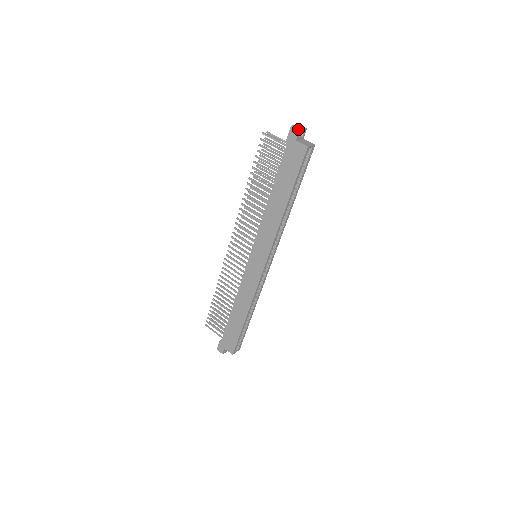
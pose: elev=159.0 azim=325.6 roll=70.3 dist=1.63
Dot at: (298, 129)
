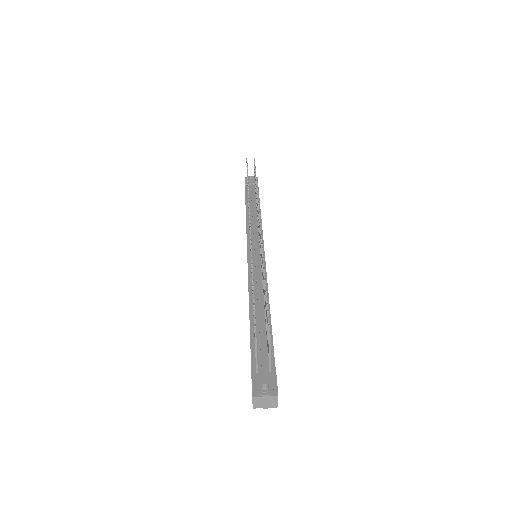
Dot at: occluded
